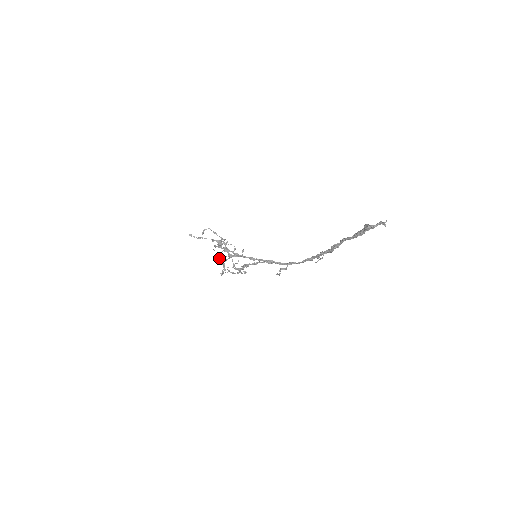
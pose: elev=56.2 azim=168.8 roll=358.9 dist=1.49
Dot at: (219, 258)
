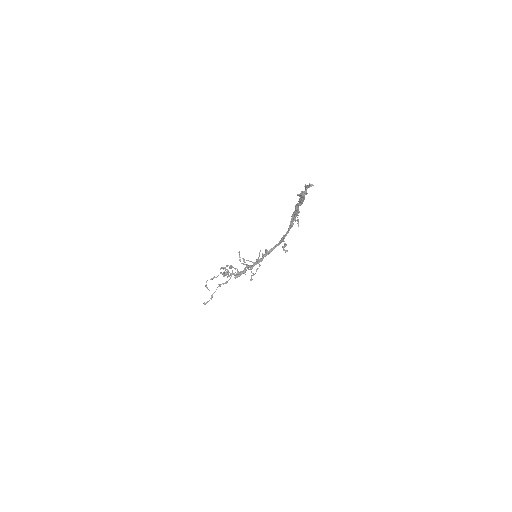
Dot at: occluded
